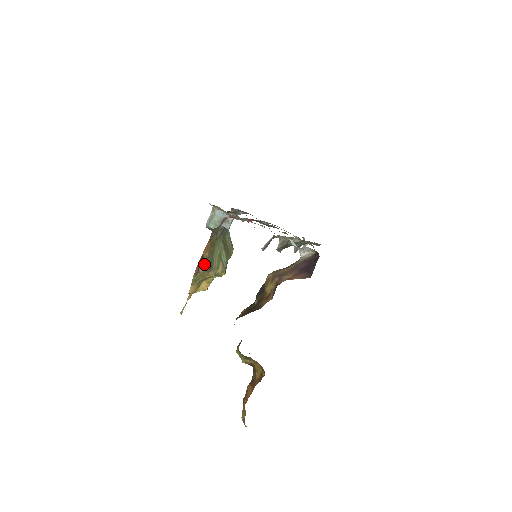
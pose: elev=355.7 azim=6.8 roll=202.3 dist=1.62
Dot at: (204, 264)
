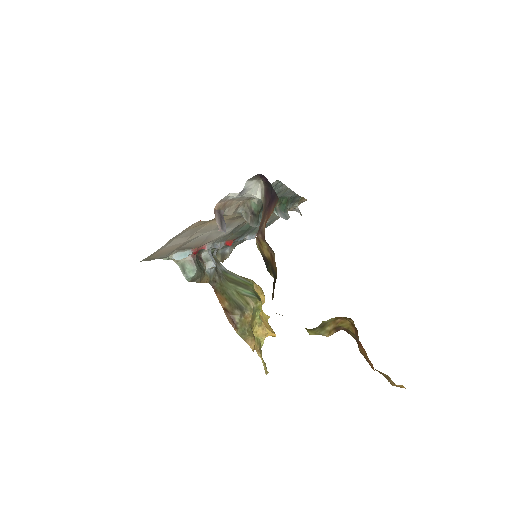
Dot at: (233, 313)
